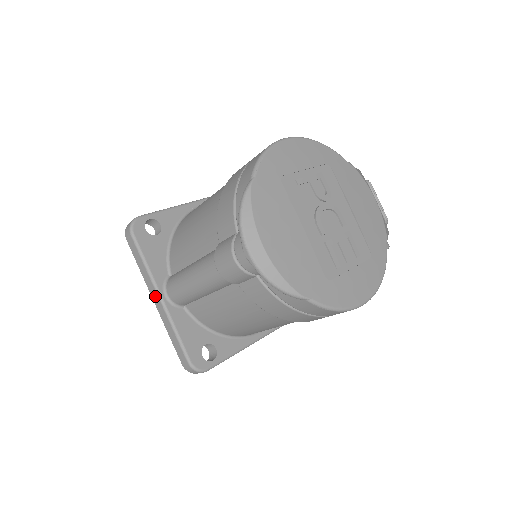
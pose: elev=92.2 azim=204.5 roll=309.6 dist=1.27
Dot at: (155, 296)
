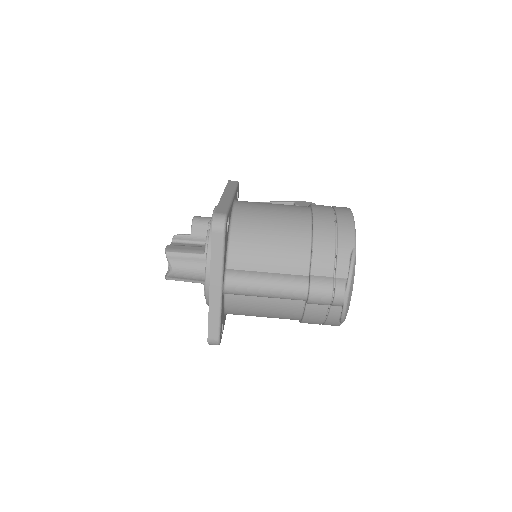
Dot at: (216, 285)
